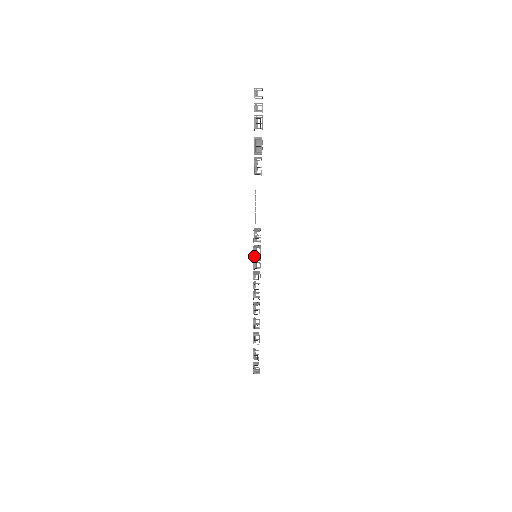
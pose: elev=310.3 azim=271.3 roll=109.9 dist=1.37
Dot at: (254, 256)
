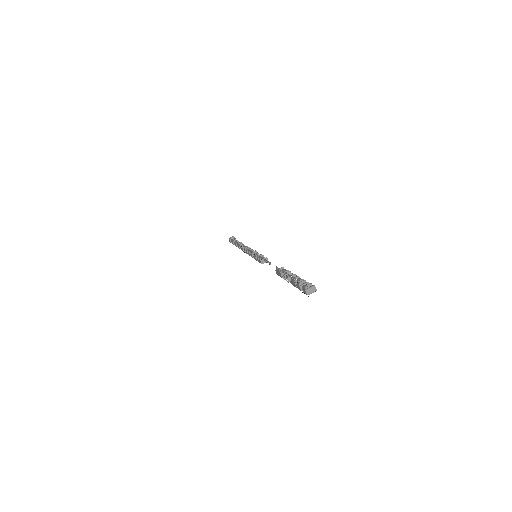
Dot at: (253, 254)
